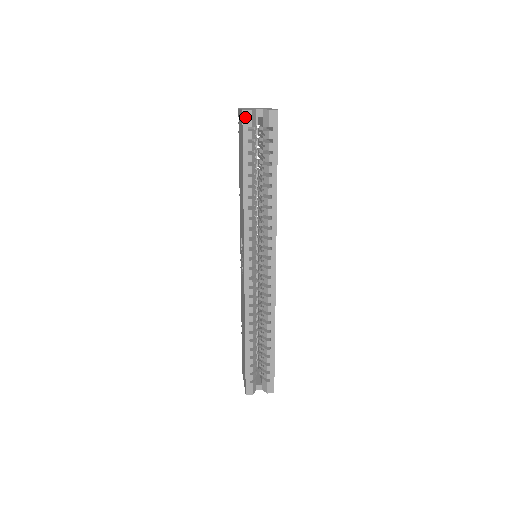
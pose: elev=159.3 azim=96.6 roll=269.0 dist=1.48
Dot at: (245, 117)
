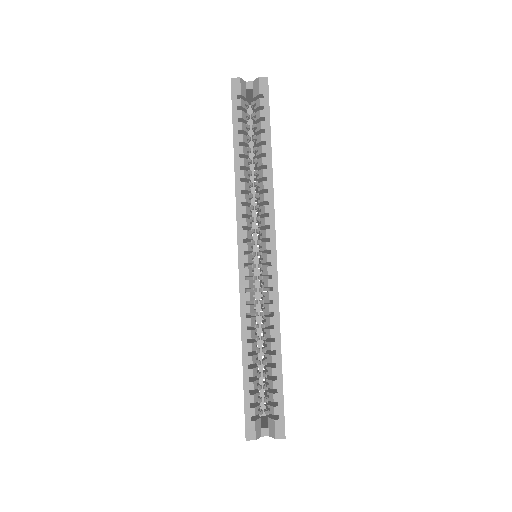
Dot at: (234, 85)
